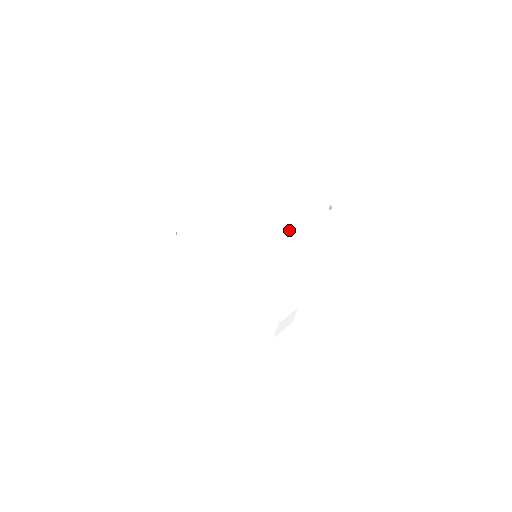
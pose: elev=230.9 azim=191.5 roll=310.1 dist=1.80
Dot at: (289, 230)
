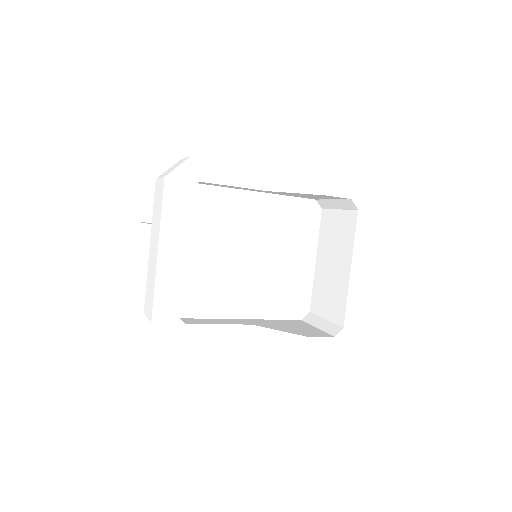
Dot at: occluded
